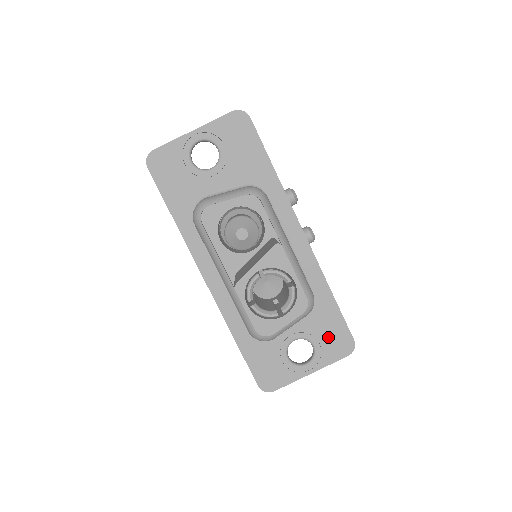
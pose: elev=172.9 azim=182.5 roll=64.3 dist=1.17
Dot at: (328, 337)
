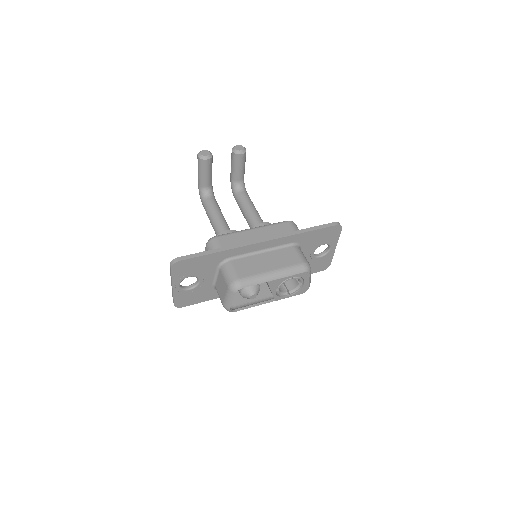
Dot at: (325, 238)
